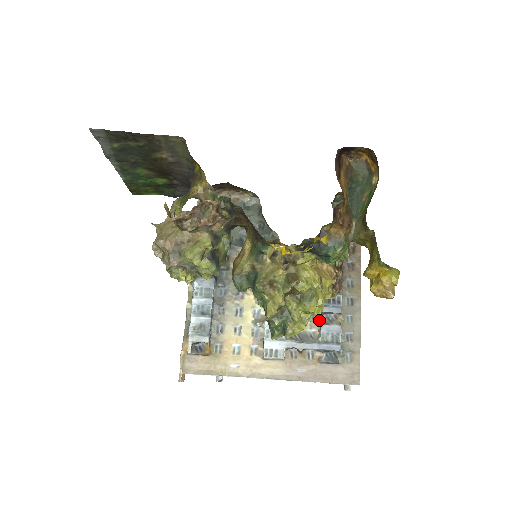
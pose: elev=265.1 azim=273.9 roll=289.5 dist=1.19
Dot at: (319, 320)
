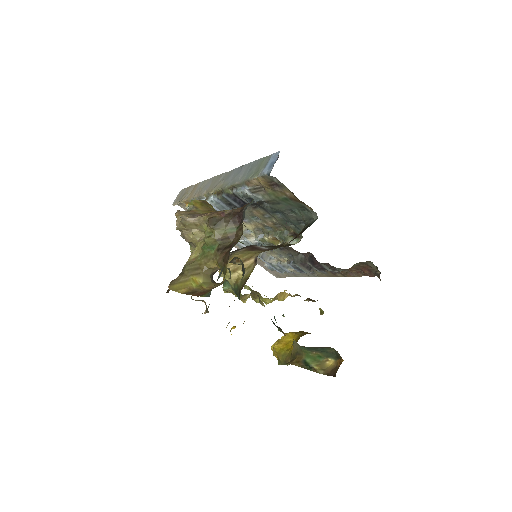
Dot at: (283, 260)
